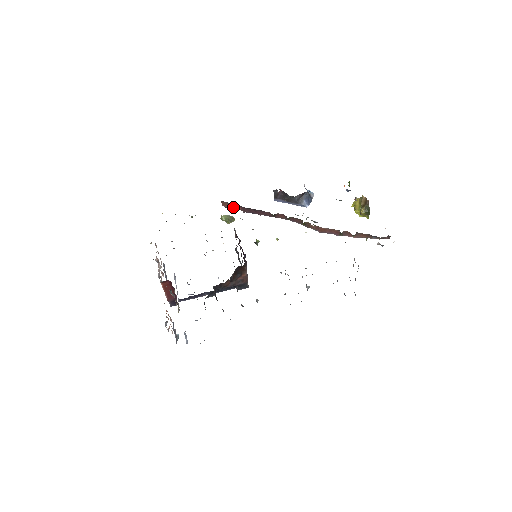
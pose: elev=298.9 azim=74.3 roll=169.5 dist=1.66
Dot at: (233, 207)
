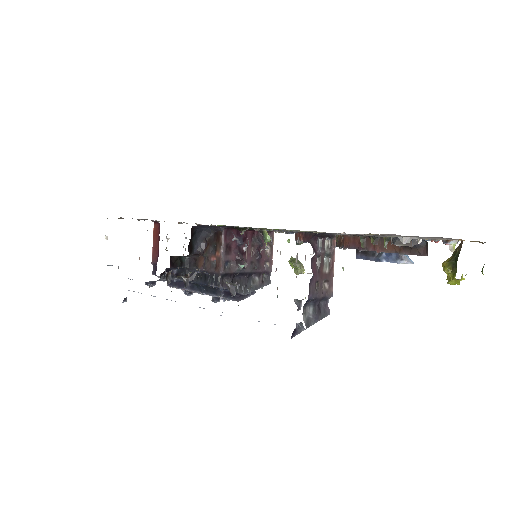
Dot at: (299, 237)
